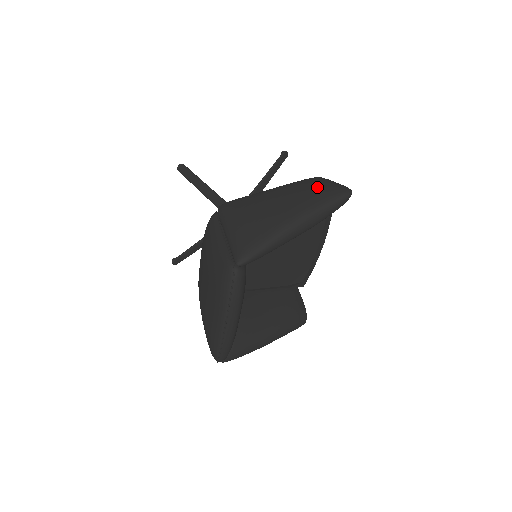
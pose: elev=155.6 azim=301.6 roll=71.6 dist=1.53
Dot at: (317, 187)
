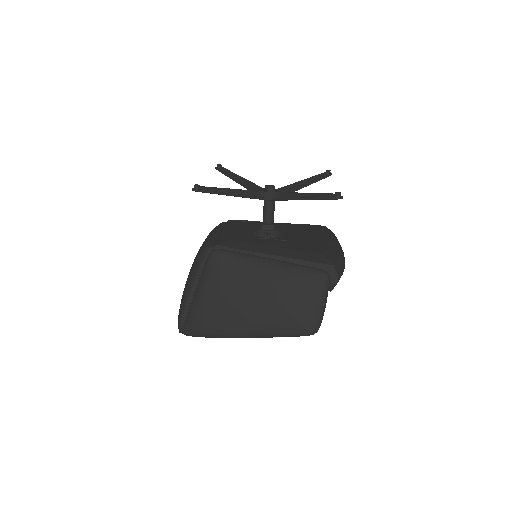
Dot at: (288, 311)
